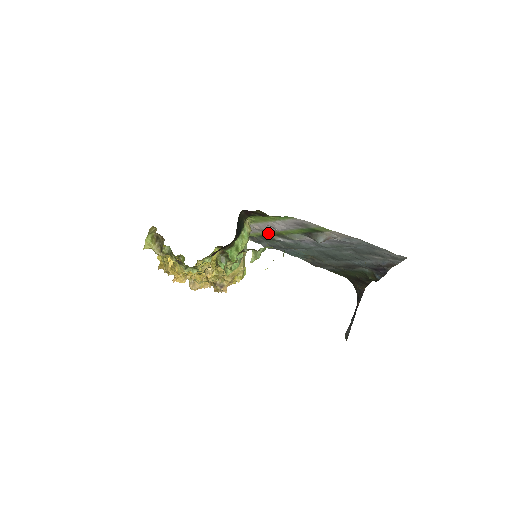
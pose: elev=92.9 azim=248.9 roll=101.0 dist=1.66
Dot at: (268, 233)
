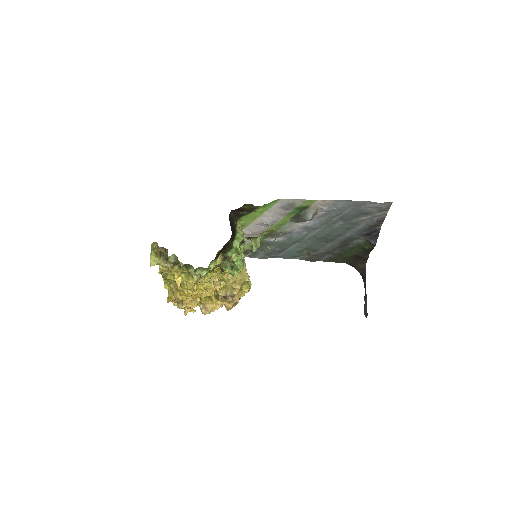
Dot at: occluded
